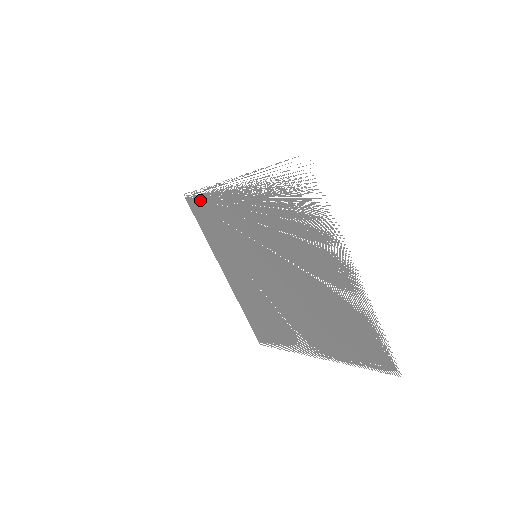
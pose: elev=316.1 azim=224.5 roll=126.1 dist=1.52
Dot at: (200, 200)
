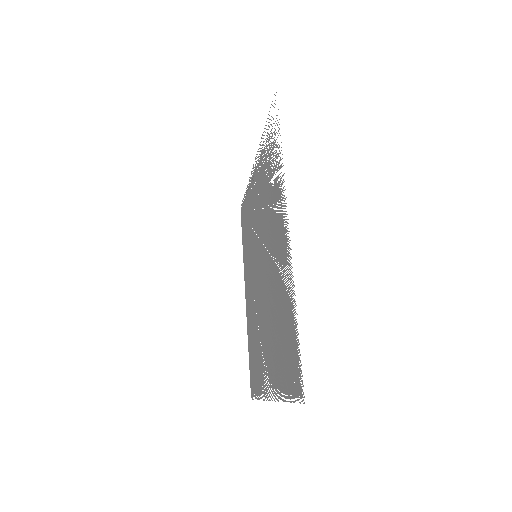
Dot at: (244, 206)
